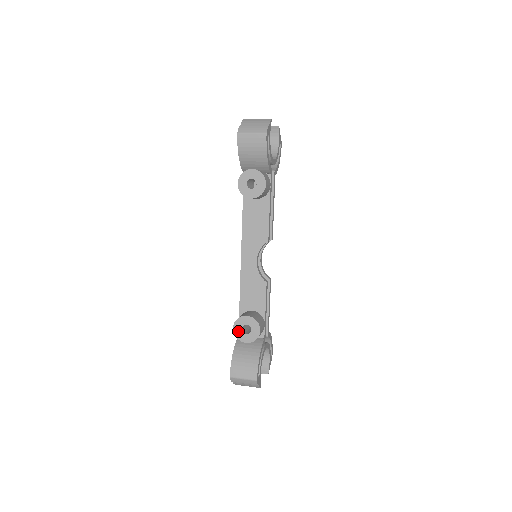
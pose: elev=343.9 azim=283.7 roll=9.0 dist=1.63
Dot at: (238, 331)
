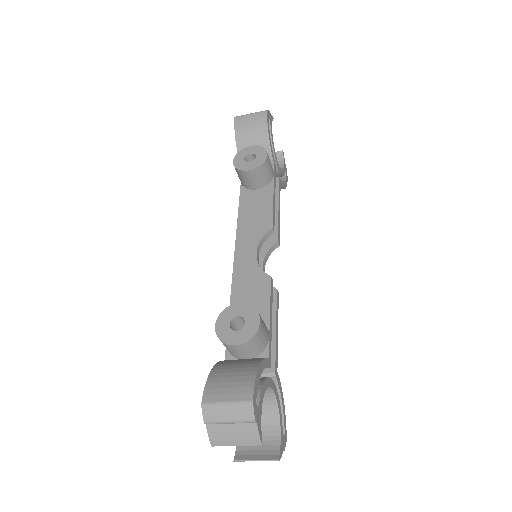
Dot at: (223, 329)
